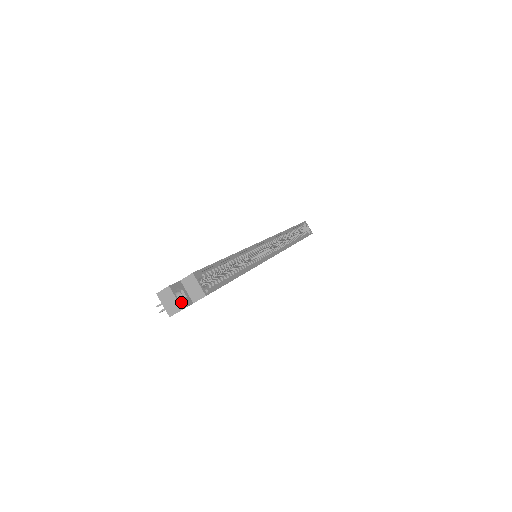
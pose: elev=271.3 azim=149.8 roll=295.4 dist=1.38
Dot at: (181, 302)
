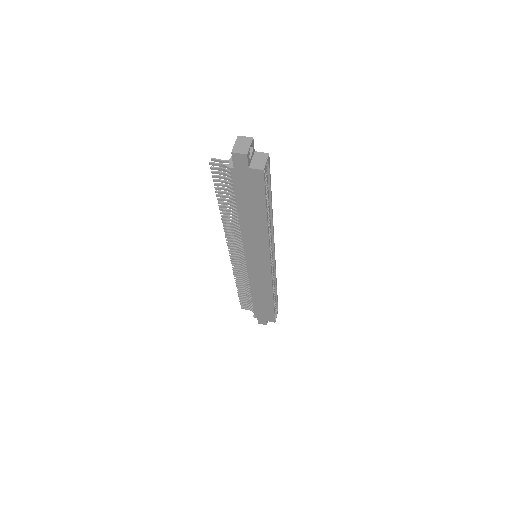
Dot at: occluded
